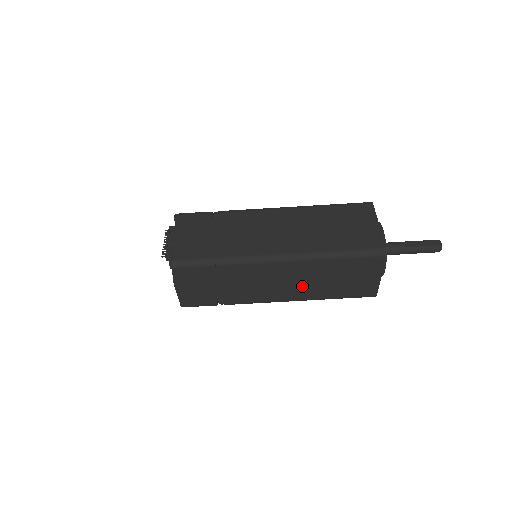
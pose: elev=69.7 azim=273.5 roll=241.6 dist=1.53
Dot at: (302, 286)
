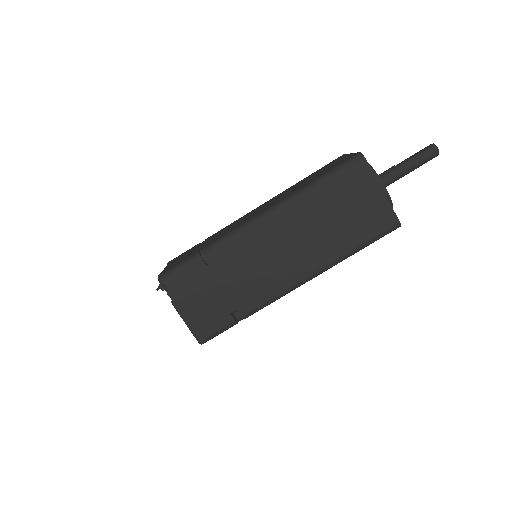
Dot at: (307, 246)
